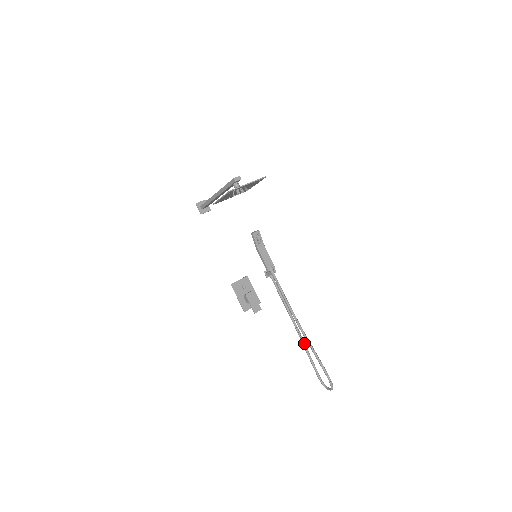
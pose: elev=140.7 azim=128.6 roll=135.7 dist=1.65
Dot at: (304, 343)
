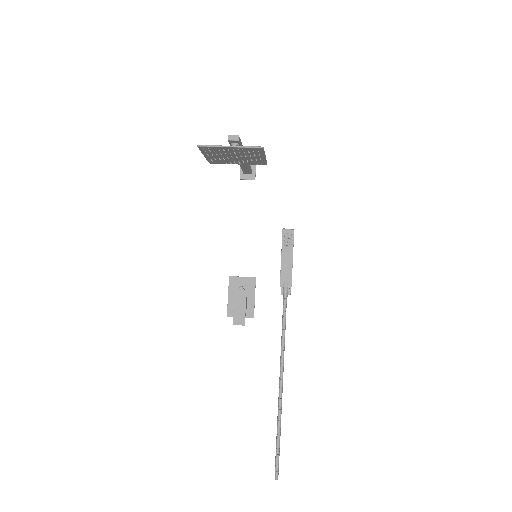
Dot at: occluded
